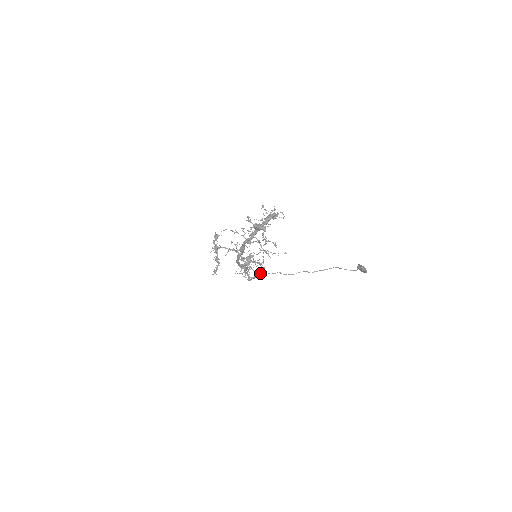
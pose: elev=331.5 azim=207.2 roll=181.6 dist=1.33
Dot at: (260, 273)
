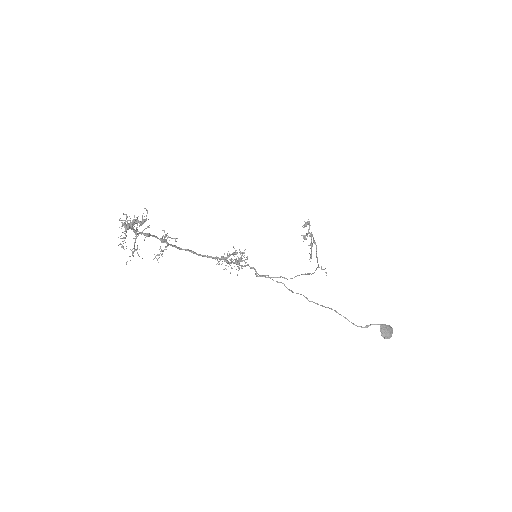
Dot at: (267, 275)
